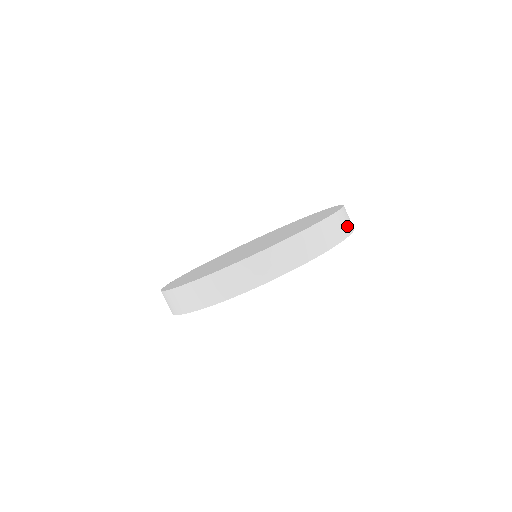
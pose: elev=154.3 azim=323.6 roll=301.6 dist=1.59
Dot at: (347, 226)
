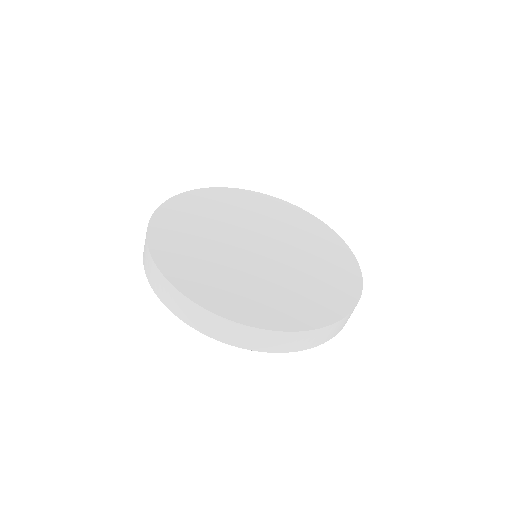
Dot at: occluded
